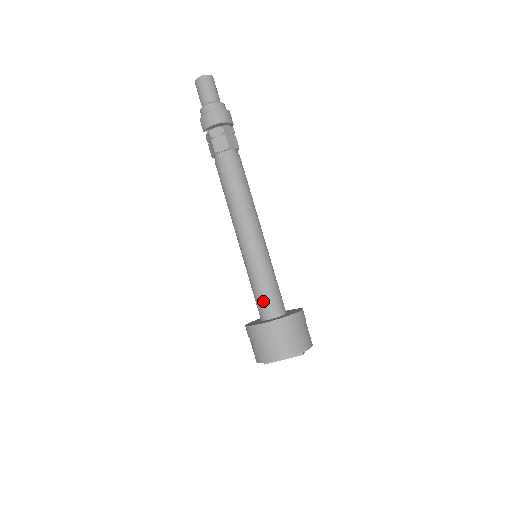
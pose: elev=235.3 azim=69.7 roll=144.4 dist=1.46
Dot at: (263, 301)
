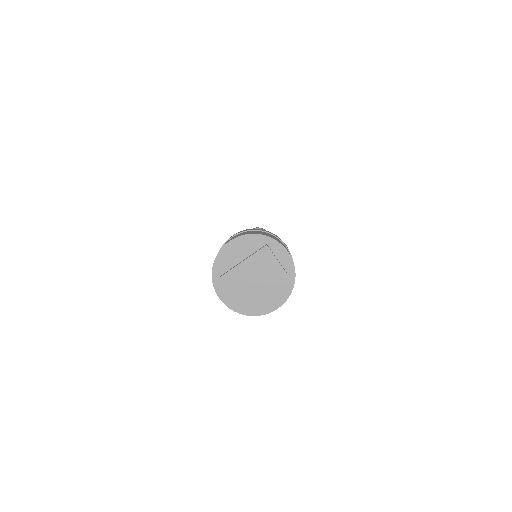
Dot at: occluded
